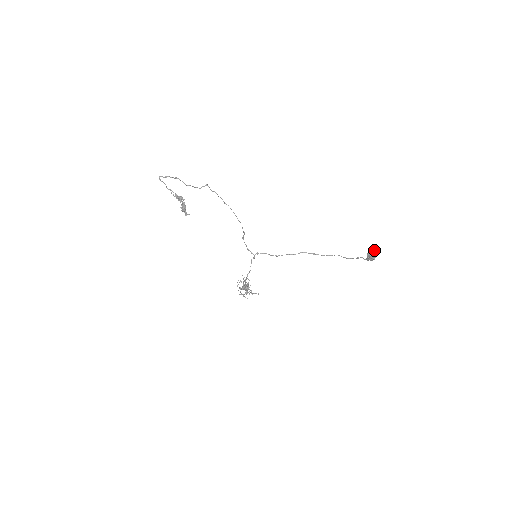
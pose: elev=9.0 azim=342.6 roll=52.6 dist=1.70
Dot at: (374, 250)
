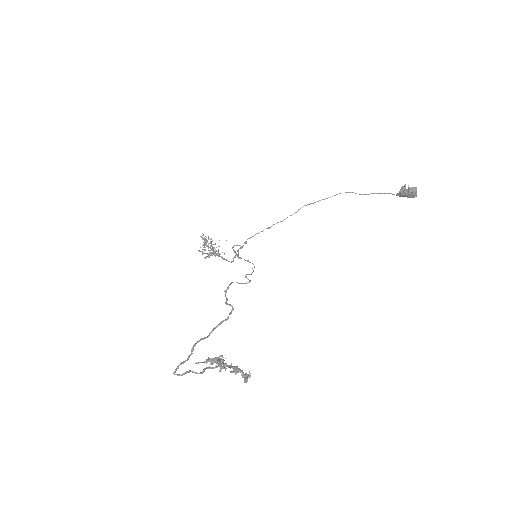
Dot at: (416, 193)
